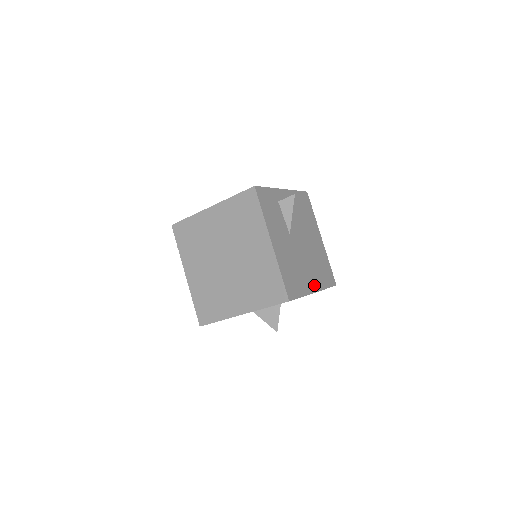
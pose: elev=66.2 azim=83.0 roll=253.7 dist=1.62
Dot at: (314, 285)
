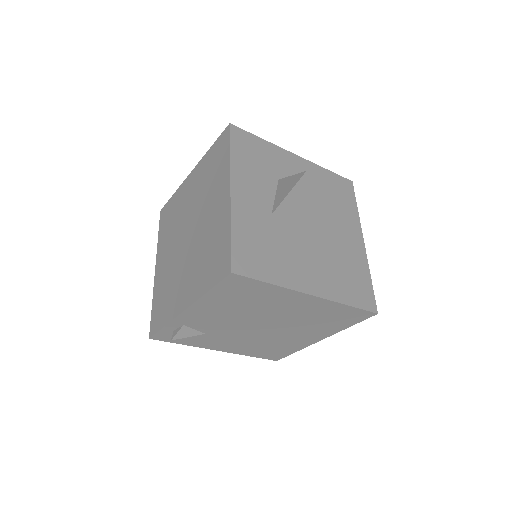
Dot at: occluded
